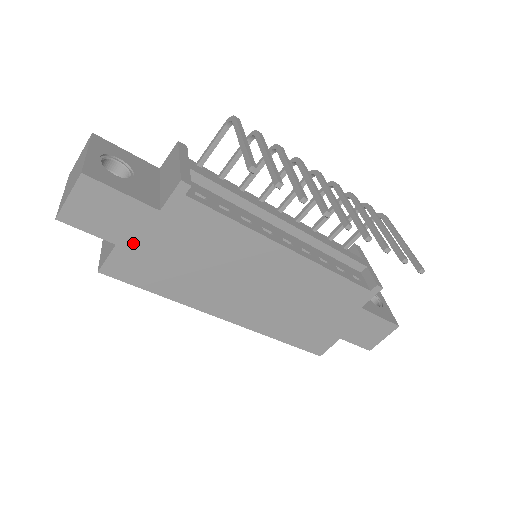
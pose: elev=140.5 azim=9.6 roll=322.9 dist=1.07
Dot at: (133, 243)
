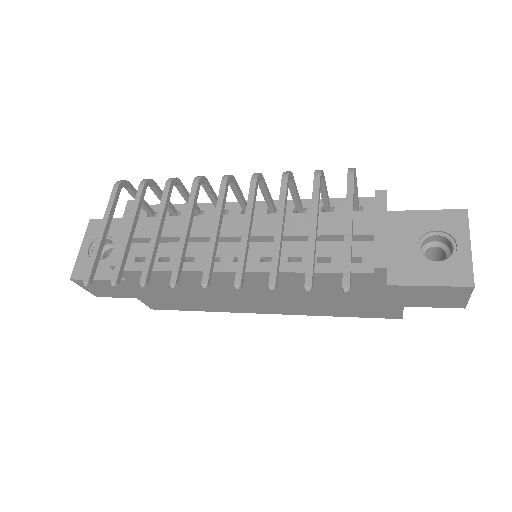
Dot at: (143, 295)
